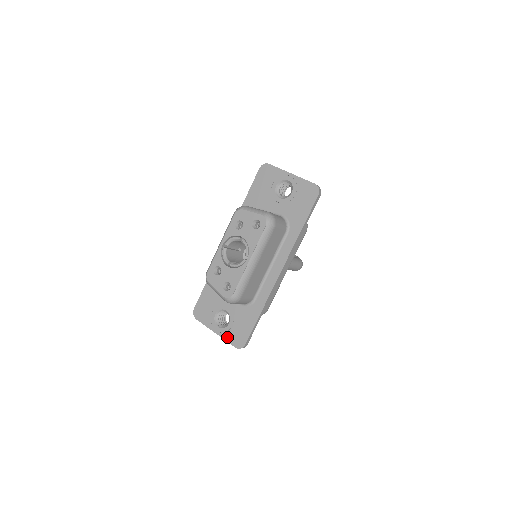
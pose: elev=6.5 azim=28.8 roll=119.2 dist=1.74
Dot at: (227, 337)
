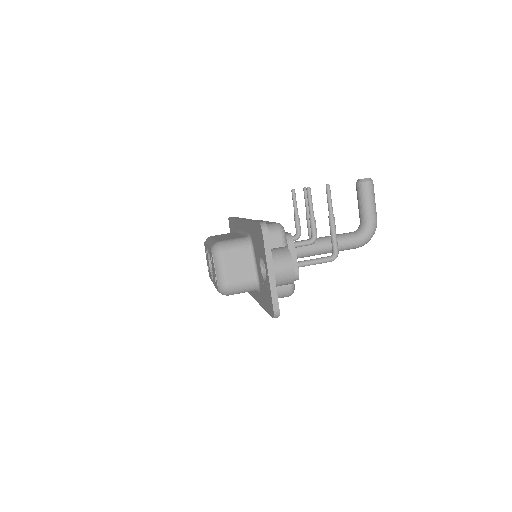
Dot at: occluded
